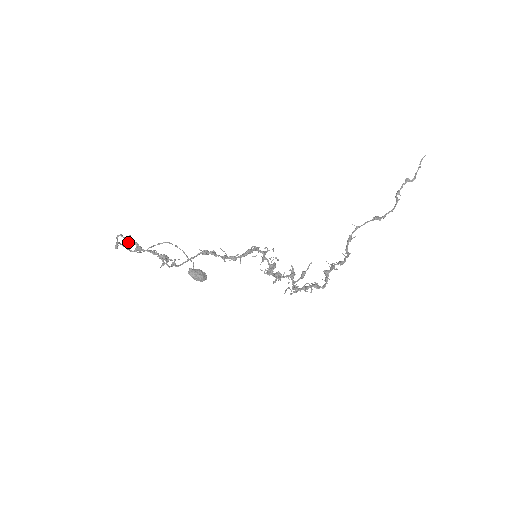
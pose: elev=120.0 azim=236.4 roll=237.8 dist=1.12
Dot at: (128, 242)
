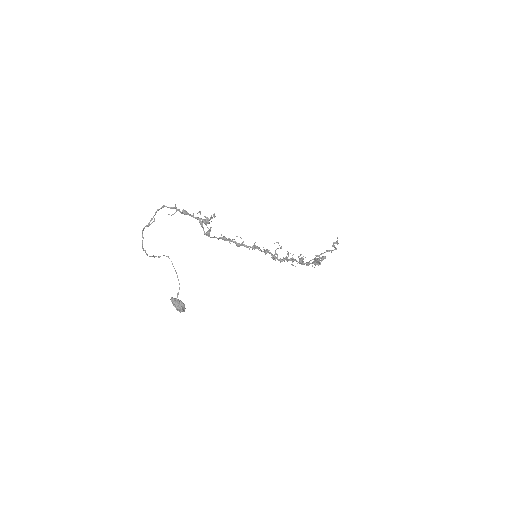
Dot at: (175, 207)
